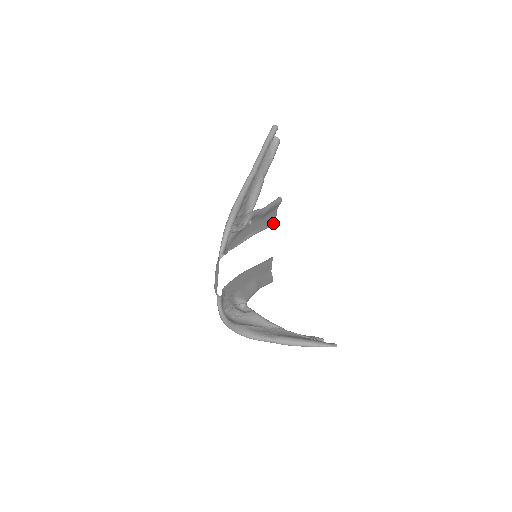
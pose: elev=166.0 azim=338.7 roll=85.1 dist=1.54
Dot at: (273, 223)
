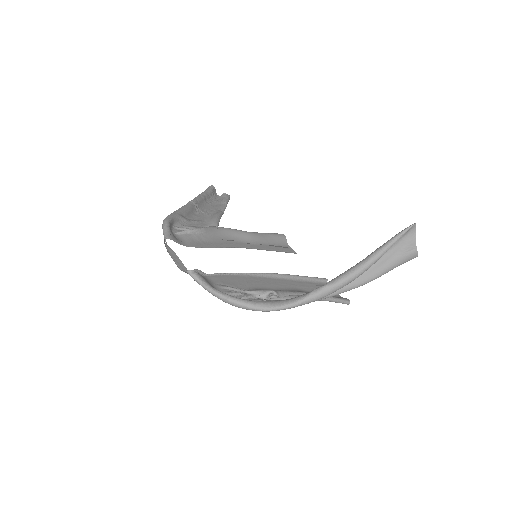
Dot at: occluded
